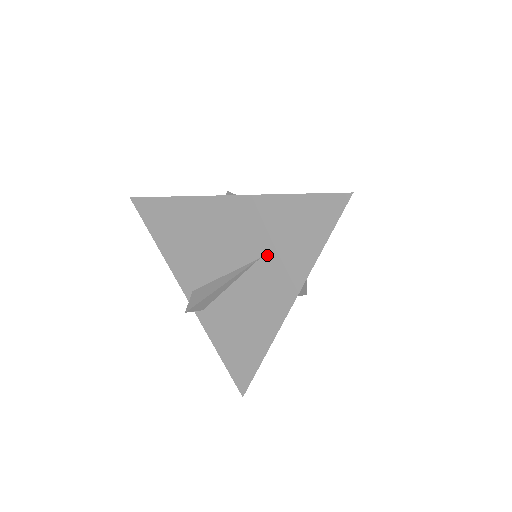
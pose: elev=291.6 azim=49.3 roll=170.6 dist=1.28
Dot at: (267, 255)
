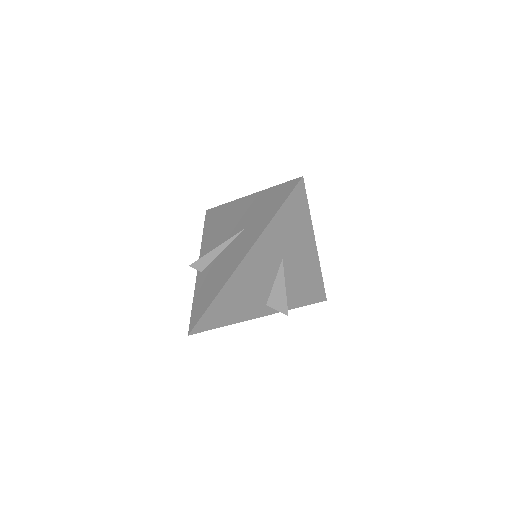
Dot at: (248, 226)
